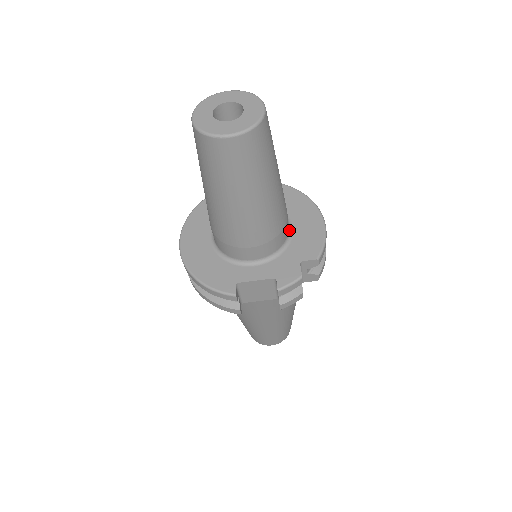
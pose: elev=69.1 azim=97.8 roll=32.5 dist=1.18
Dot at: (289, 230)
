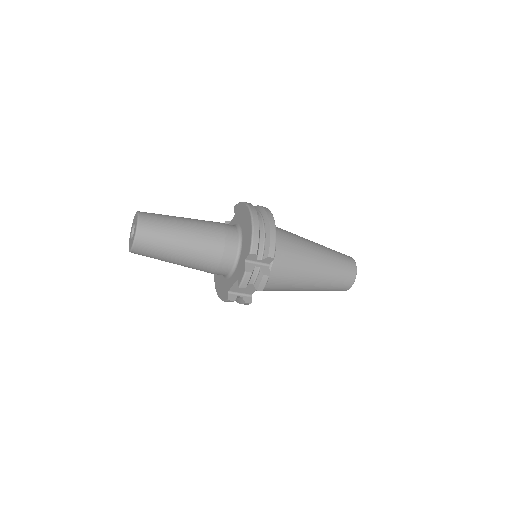
Dot at: (240, 240)
